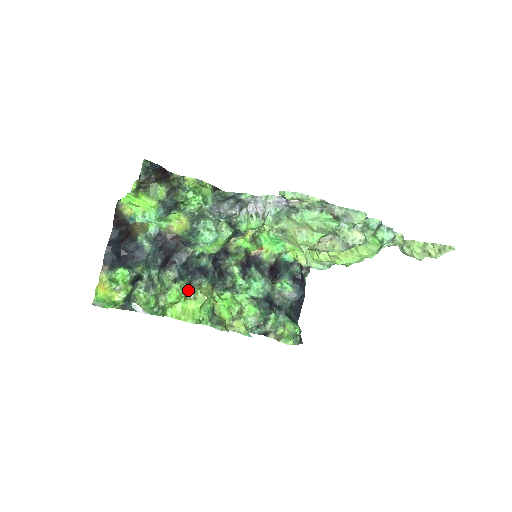
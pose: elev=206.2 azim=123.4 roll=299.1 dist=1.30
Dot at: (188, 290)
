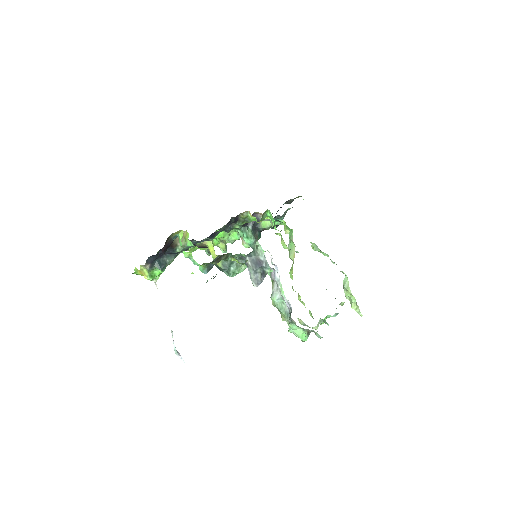
Dot at: occluded
